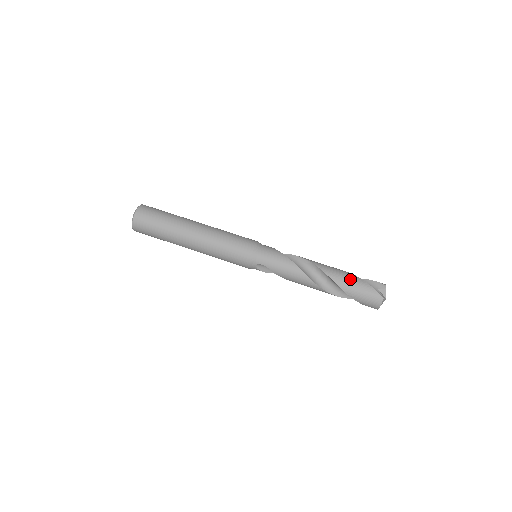
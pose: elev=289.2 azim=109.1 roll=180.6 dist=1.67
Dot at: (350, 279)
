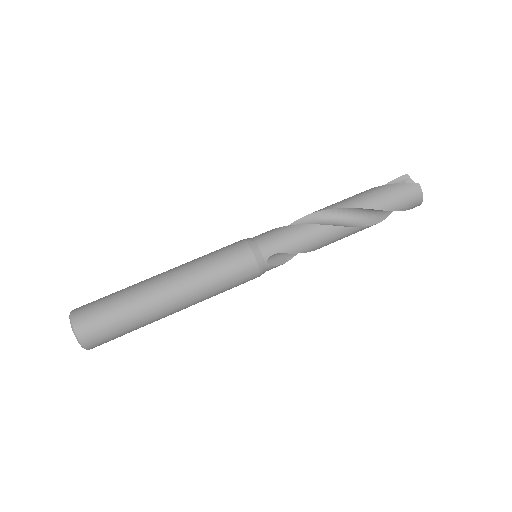
Dot at: (372, 193)
